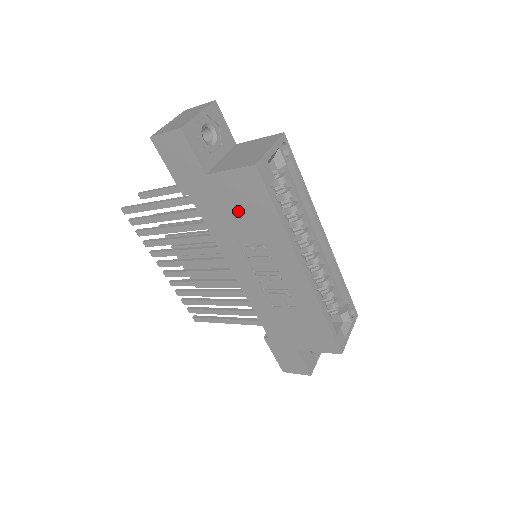
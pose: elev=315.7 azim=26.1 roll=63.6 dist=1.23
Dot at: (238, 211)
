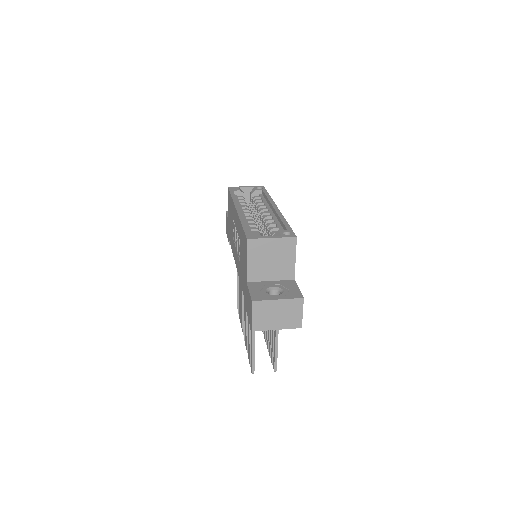
Dot at: occluded
